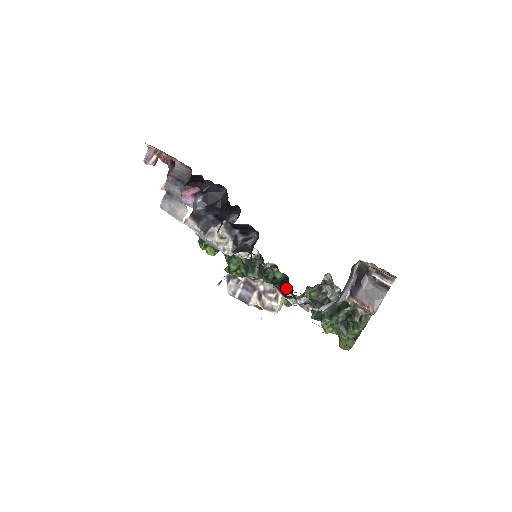
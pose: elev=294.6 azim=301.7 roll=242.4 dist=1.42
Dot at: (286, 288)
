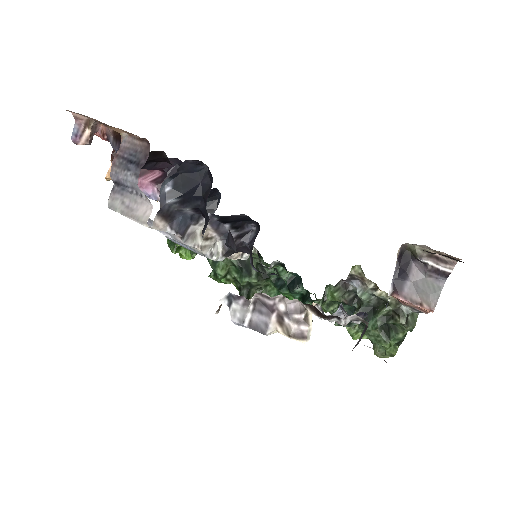
Dot at: (299, 291)
